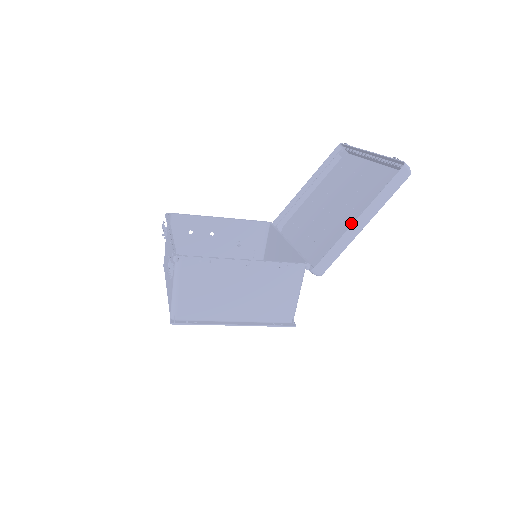
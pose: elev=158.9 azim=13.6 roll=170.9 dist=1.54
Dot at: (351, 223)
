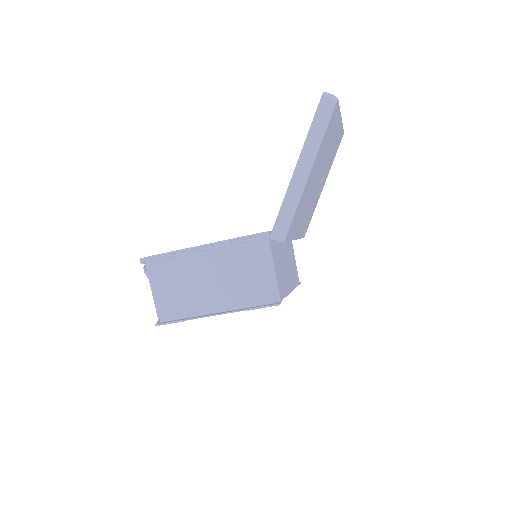
Dot at: occluded
